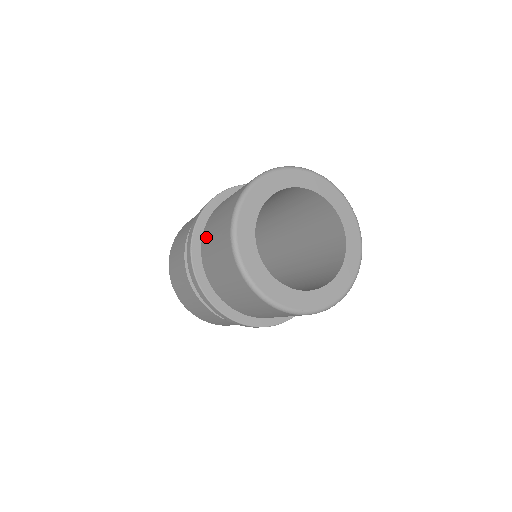
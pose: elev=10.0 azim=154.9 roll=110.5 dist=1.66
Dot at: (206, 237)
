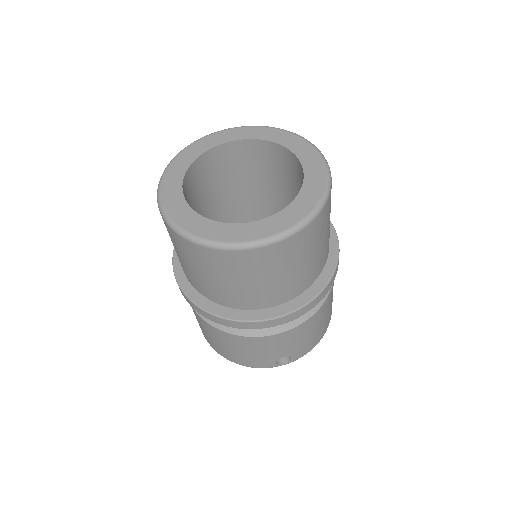
Dot at: occluded
